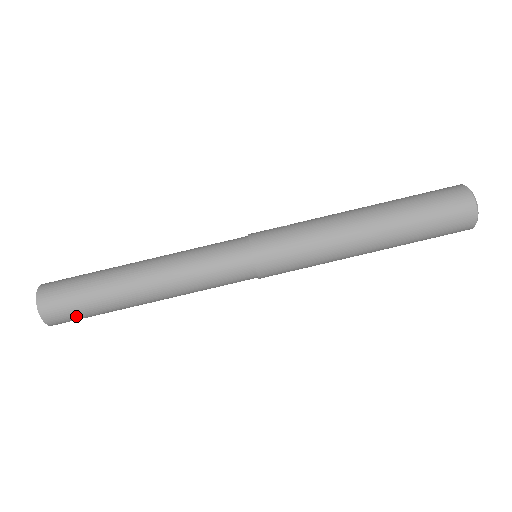
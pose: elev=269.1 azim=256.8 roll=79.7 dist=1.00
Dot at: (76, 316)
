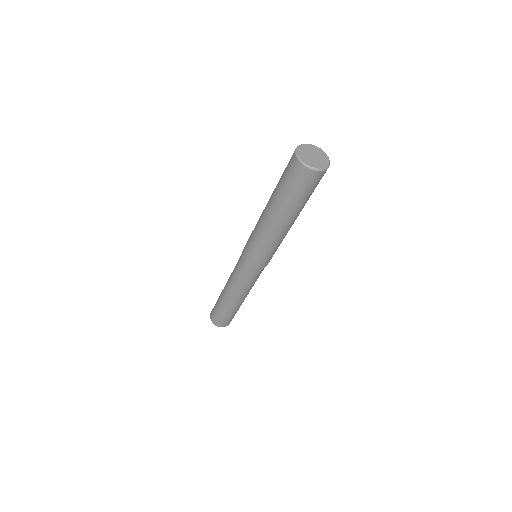
Dot at: occluded
